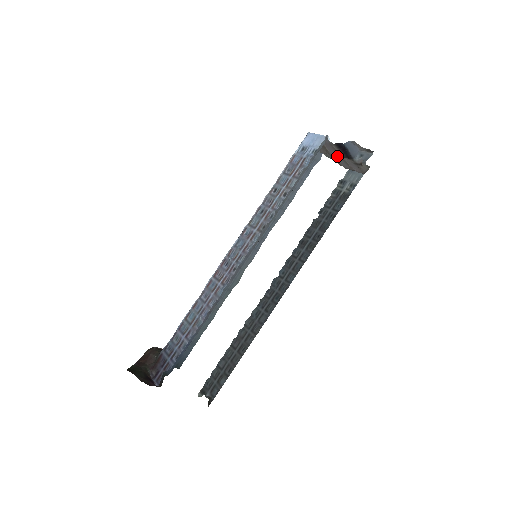
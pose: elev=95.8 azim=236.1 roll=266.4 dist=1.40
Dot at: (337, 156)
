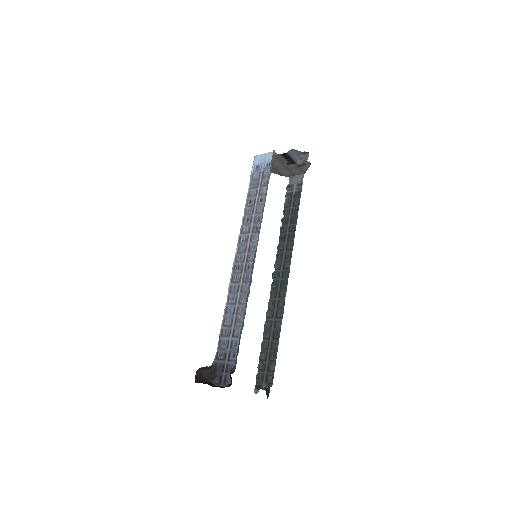
Dot at: (283, 165)
